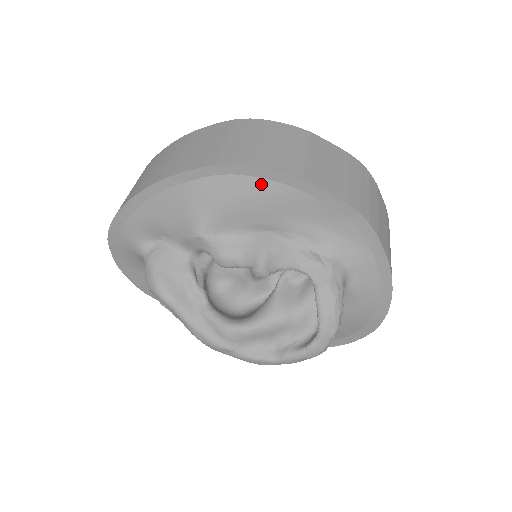
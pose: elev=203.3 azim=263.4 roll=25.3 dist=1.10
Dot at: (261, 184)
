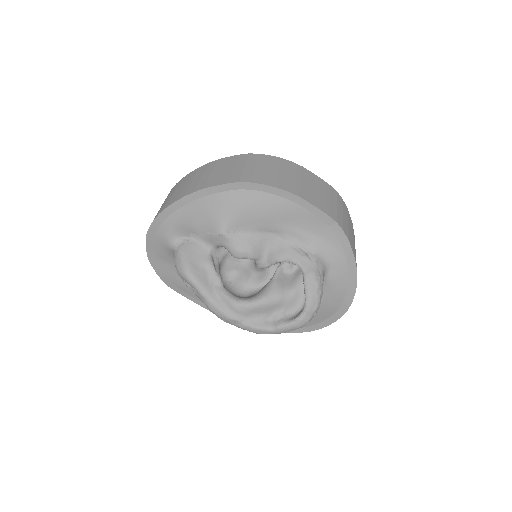
Dot at: (270, 198)
